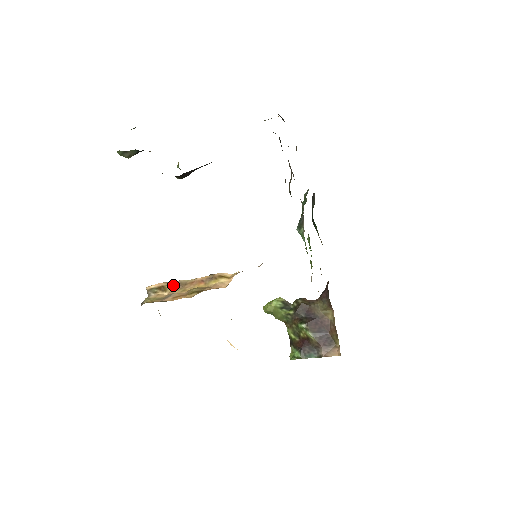
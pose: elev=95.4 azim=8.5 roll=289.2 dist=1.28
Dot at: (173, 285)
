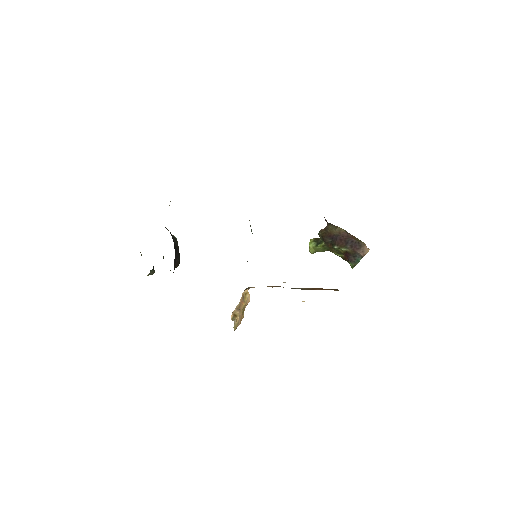
Dot at: (236, 311)
